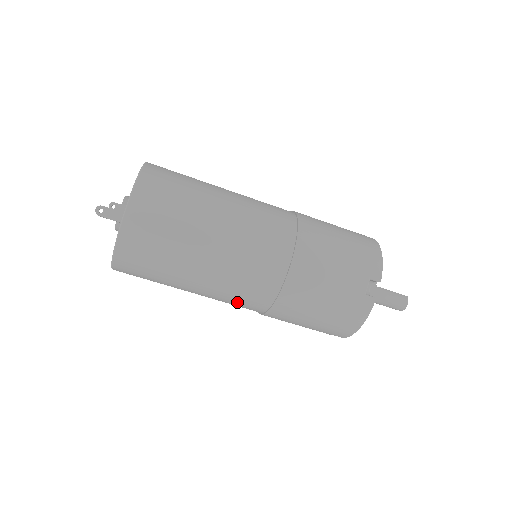
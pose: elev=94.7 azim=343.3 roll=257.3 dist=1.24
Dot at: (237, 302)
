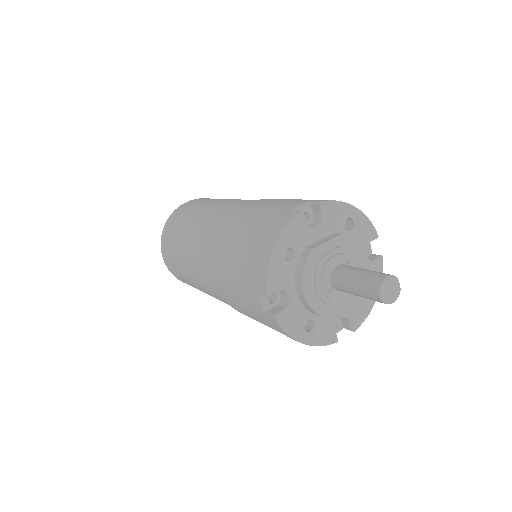
Dot at: (201, 256)
